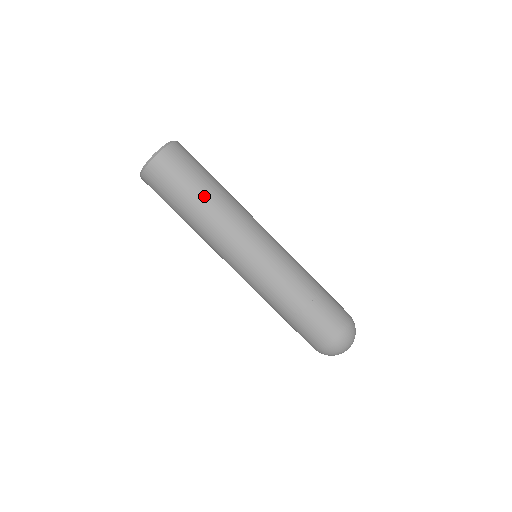
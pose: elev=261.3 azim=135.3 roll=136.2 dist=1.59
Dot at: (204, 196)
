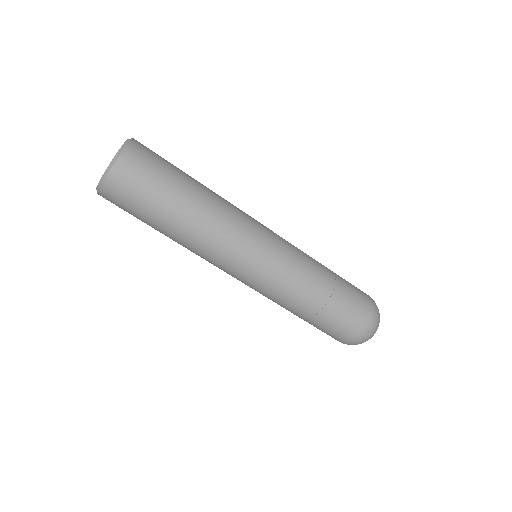
Dot at: (176, 217)
